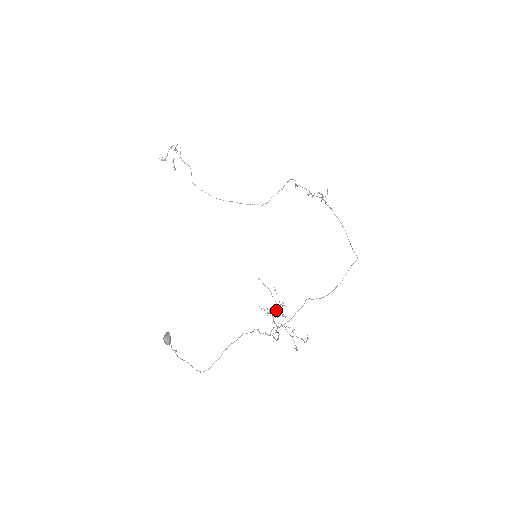
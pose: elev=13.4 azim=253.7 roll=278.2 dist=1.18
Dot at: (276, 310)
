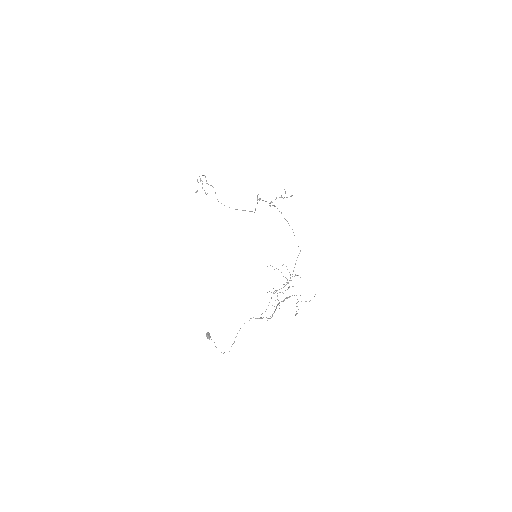
Dot at: occluded
